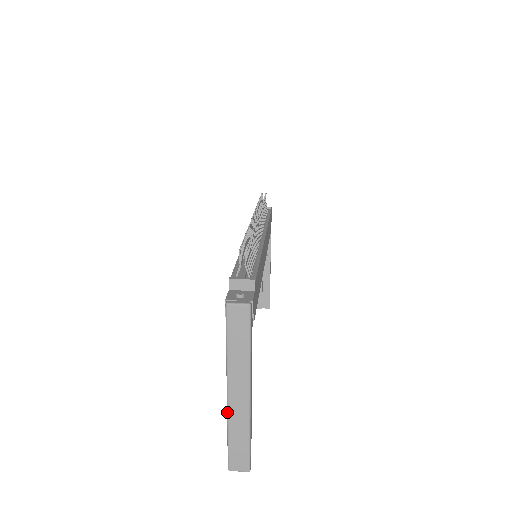
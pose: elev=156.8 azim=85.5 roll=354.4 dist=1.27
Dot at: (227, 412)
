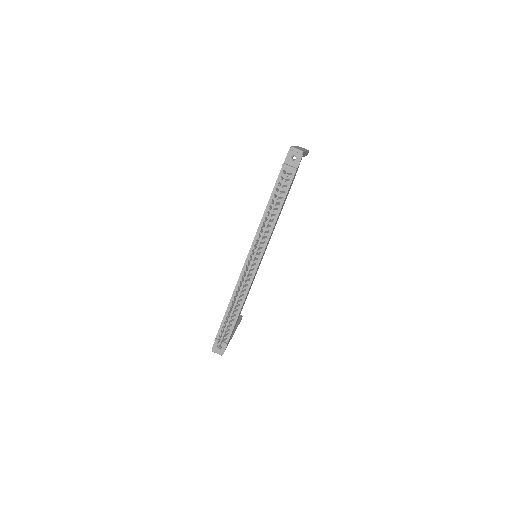
Dot at: occluded
